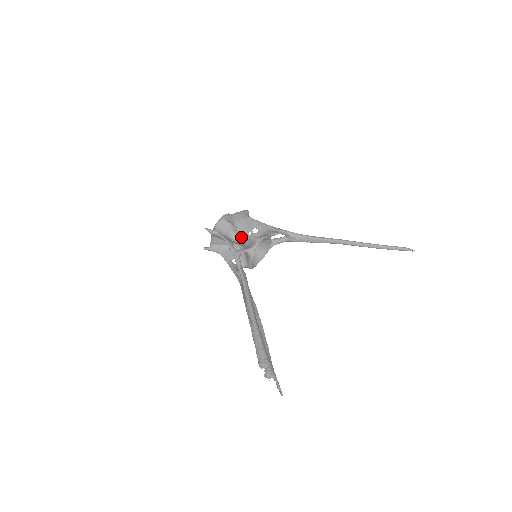
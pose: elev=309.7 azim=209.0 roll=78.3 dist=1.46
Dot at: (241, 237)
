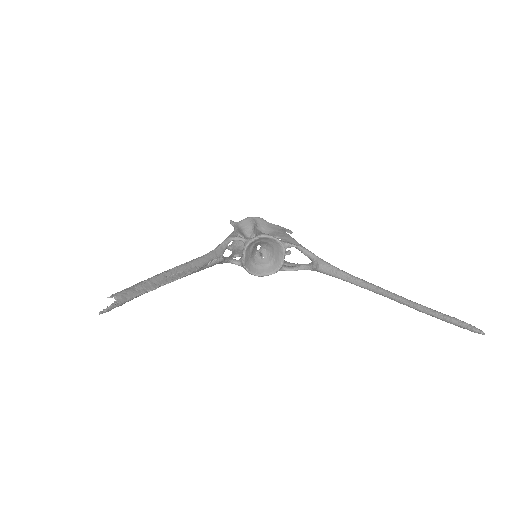
Dot at: occluded
